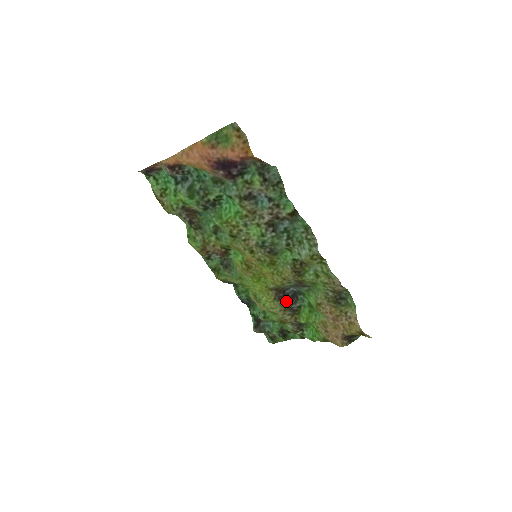
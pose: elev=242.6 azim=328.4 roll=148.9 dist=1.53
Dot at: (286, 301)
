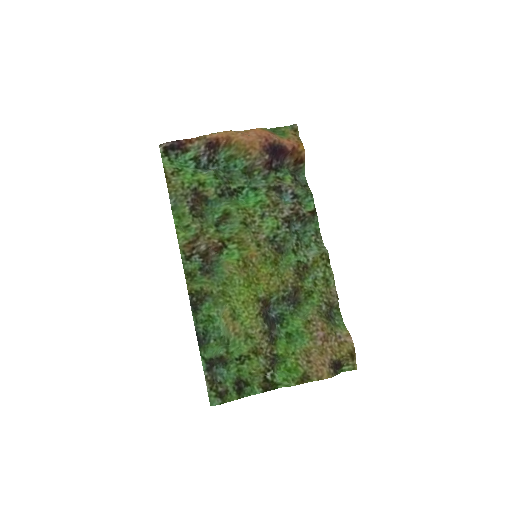
Dot at: (268, 322)
